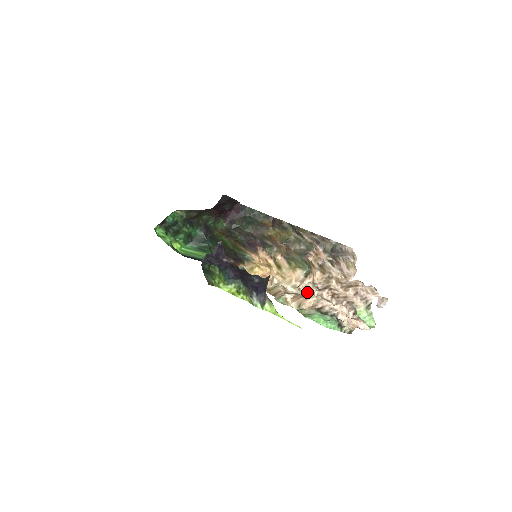
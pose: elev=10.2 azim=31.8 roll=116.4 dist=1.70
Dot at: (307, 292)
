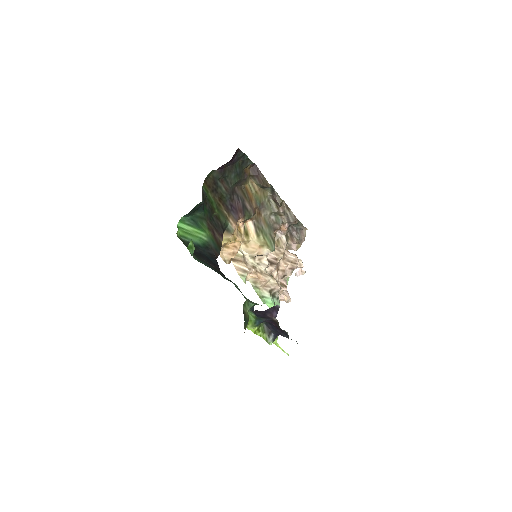
Dot at: (261, 264)
